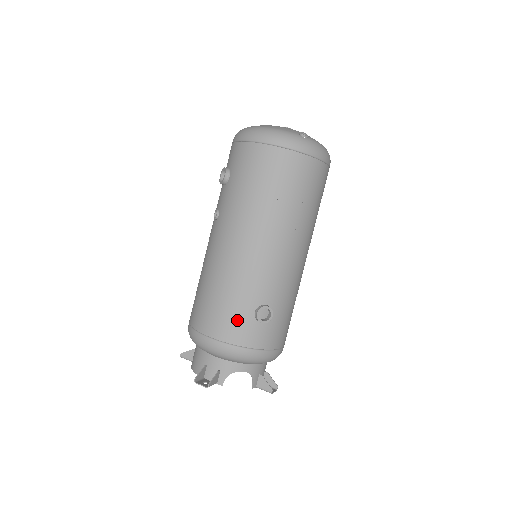
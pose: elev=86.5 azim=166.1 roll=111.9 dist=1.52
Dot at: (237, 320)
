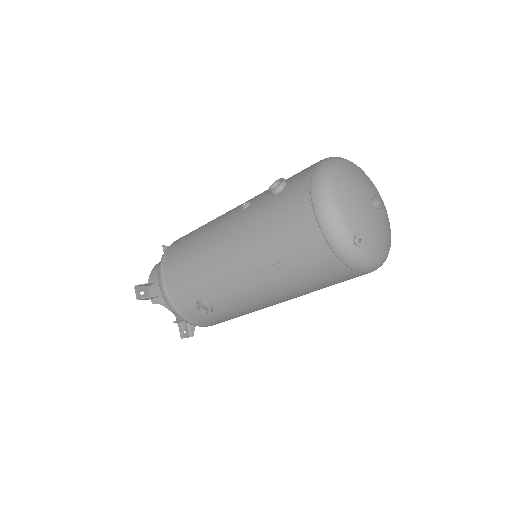
Dot at: (184, 291)
